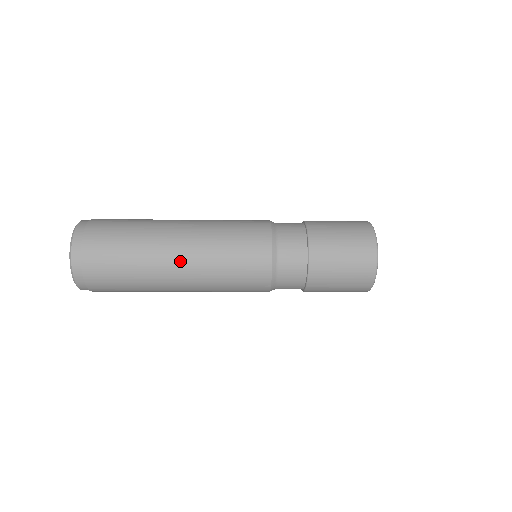
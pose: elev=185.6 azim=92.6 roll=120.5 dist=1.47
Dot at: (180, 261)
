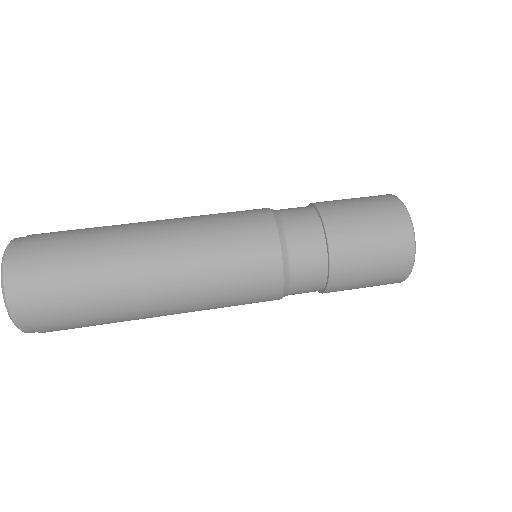
Dot at: (161, 288)
